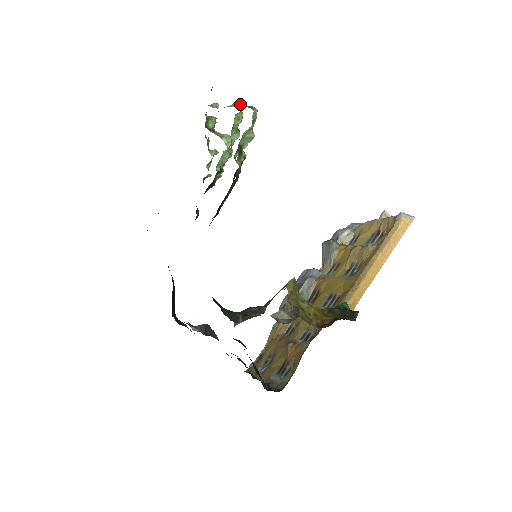
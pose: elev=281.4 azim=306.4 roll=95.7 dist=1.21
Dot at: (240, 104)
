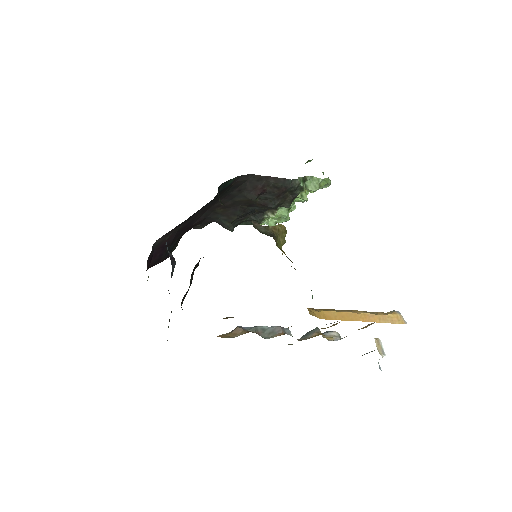
Dot at: occluded
